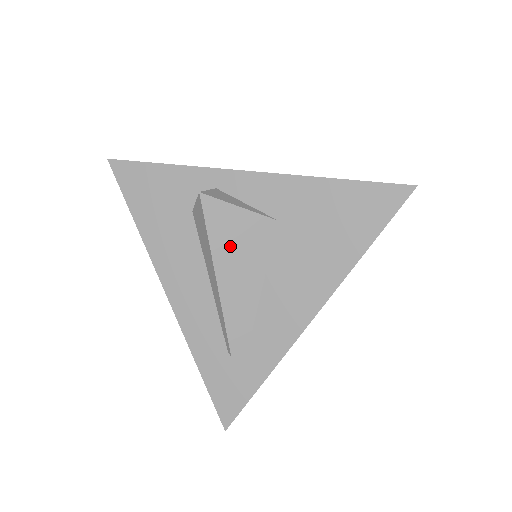
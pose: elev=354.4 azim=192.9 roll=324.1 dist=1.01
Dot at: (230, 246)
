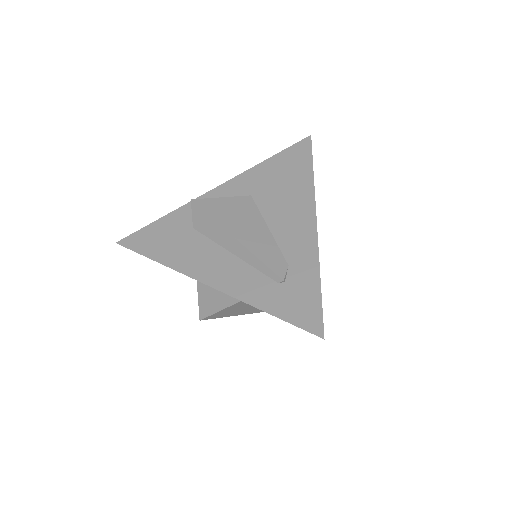
Dot at: (231, 218)
